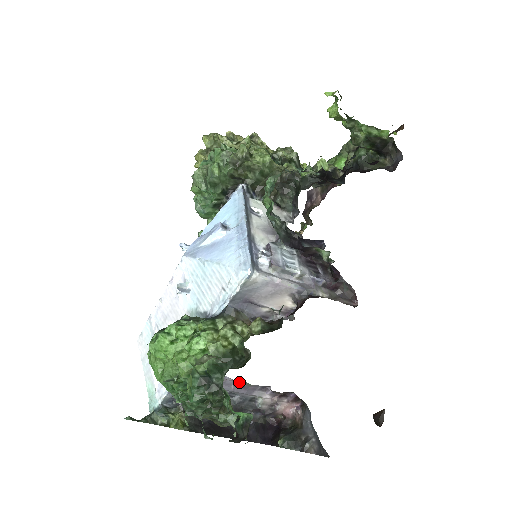
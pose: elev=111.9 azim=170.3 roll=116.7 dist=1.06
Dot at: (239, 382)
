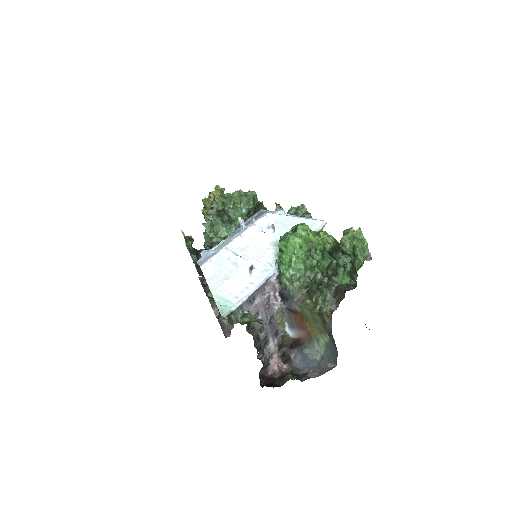
Dot at: (272, 317)
